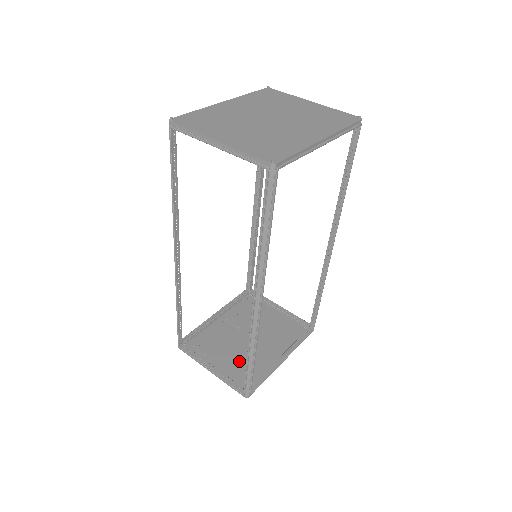
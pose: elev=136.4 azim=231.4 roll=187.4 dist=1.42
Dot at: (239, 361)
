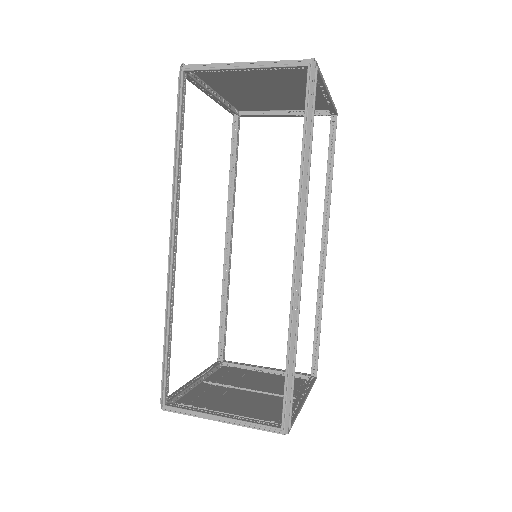
Dot at: (252, 407)
